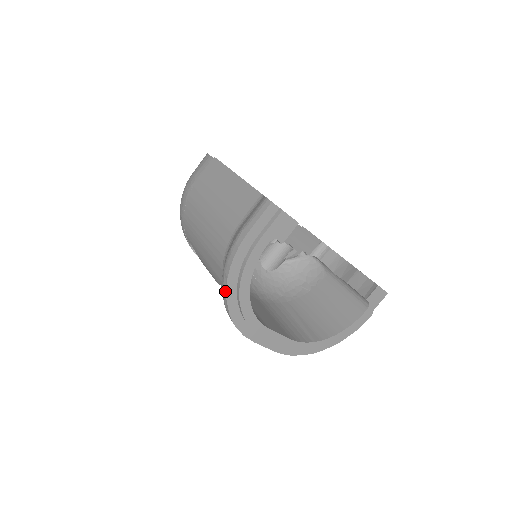
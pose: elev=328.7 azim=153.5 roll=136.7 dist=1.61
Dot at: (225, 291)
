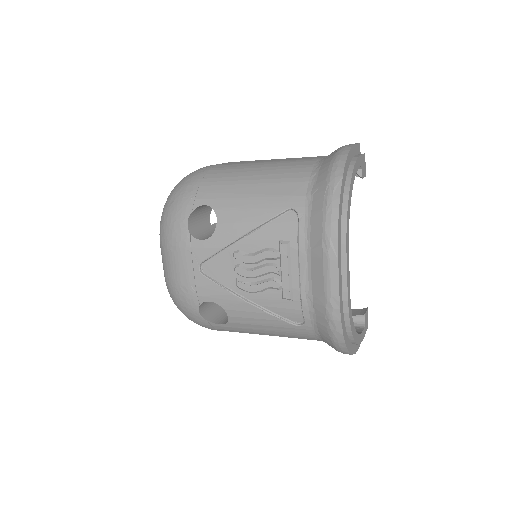
Dot at: (342, 172)
